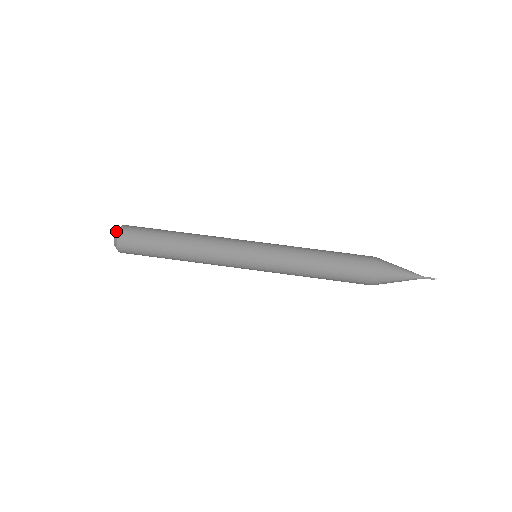
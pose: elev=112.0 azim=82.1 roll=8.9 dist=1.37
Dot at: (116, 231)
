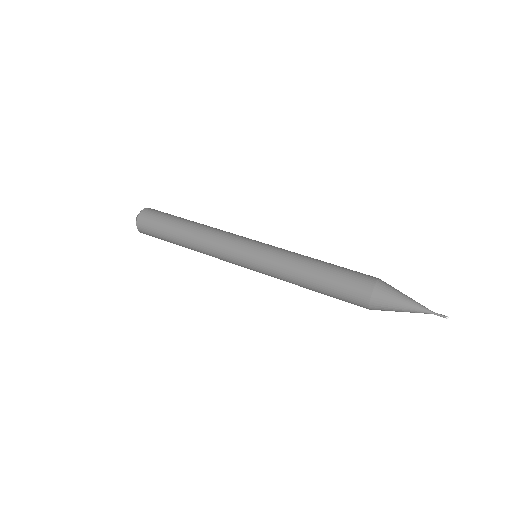
Dot at: occluded
